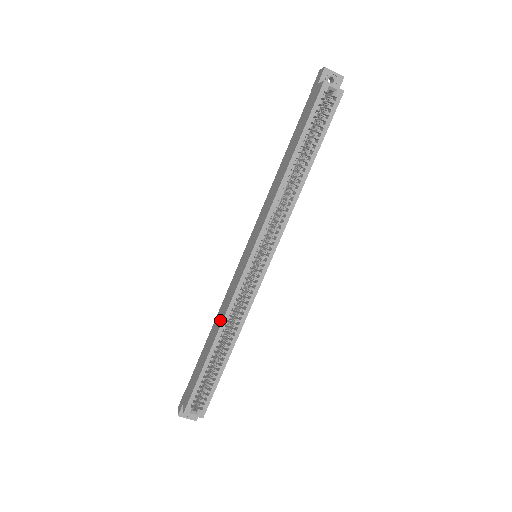
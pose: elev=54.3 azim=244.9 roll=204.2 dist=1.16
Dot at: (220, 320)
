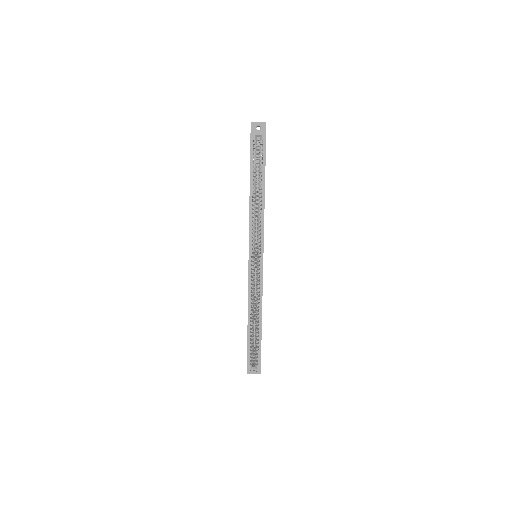
Dot at: occluded
